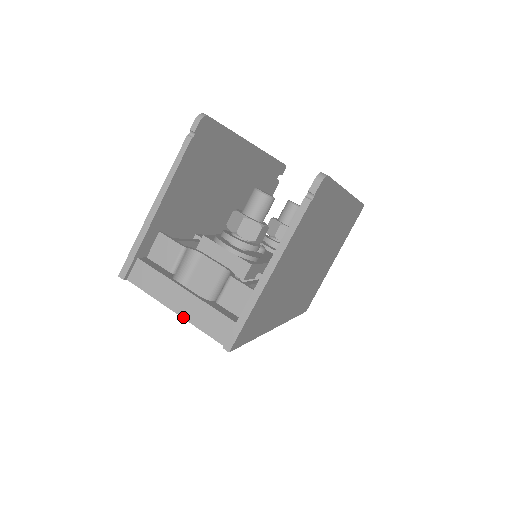
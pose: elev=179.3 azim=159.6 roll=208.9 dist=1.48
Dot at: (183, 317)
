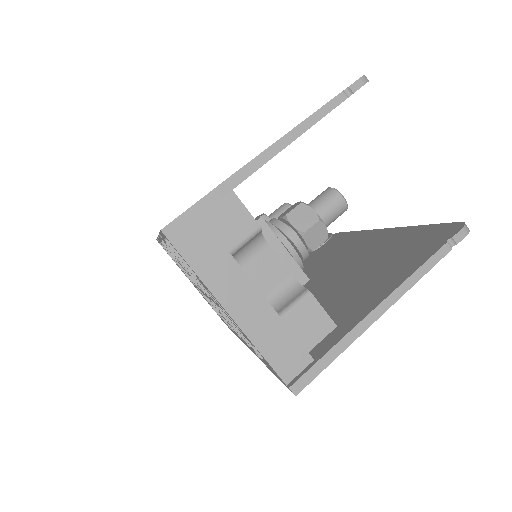
Dot at: (241, 327)
